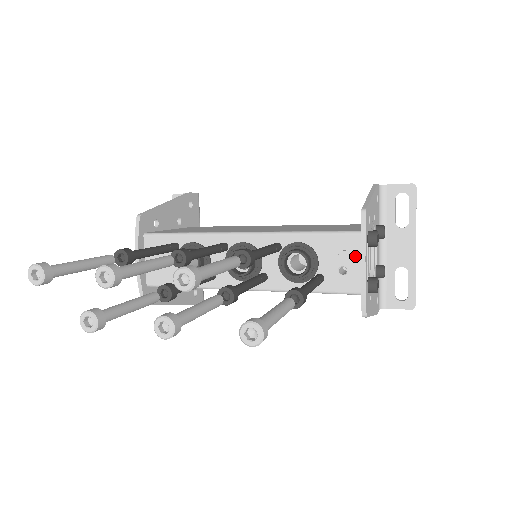
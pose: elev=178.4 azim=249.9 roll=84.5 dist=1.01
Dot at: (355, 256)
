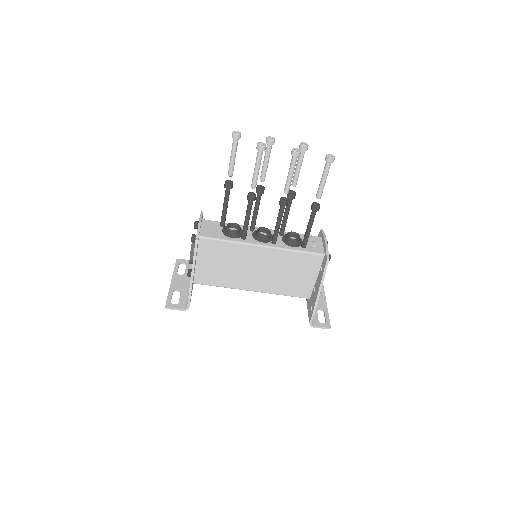
Dot at: (319, 243)
